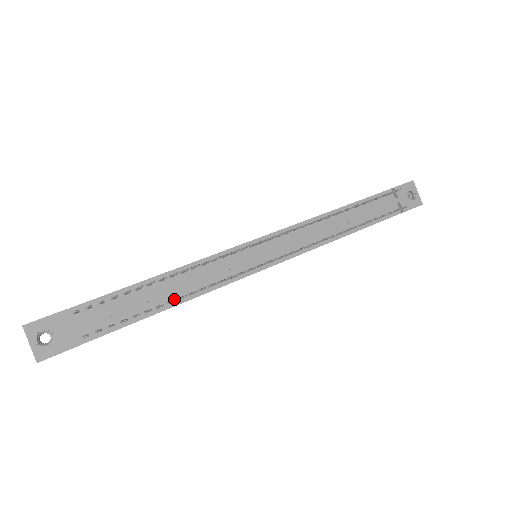
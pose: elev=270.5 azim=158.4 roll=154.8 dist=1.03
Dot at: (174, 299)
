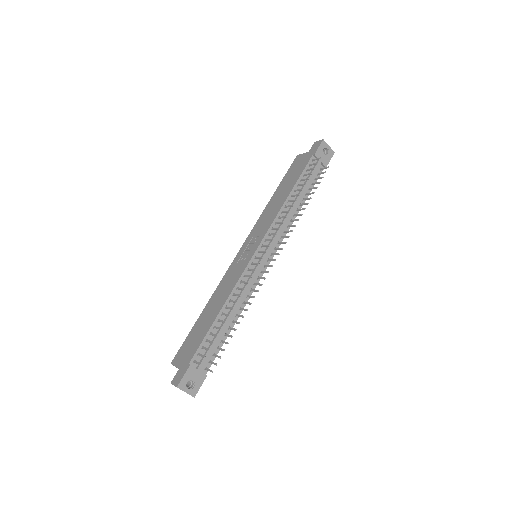
Dot at: (234, 318)
